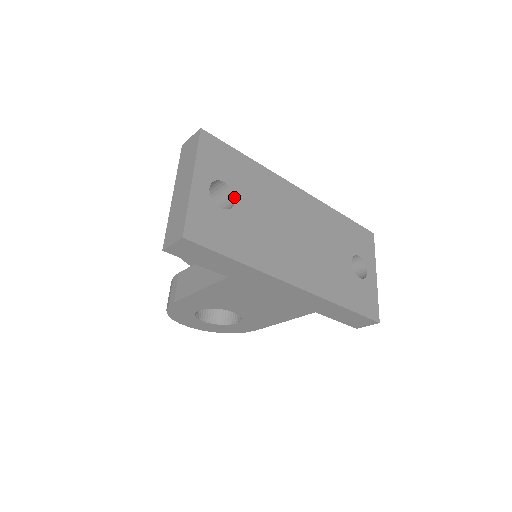
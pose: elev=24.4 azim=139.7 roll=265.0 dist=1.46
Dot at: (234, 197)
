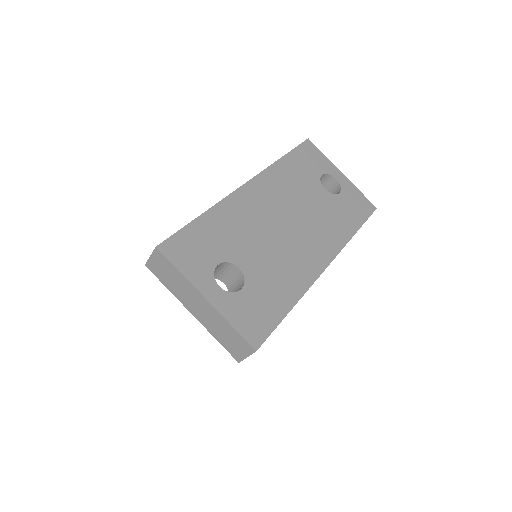
Dot at: (235, 265)
